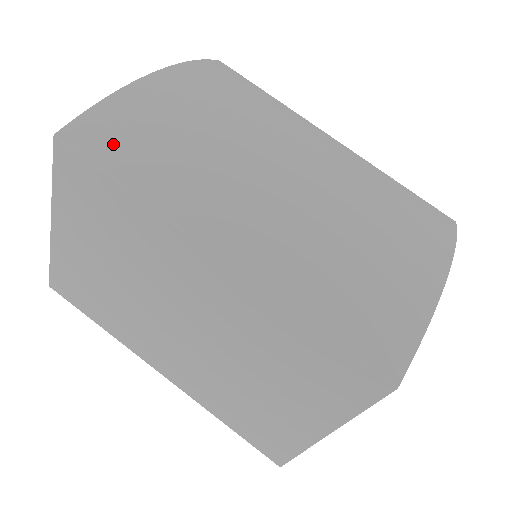
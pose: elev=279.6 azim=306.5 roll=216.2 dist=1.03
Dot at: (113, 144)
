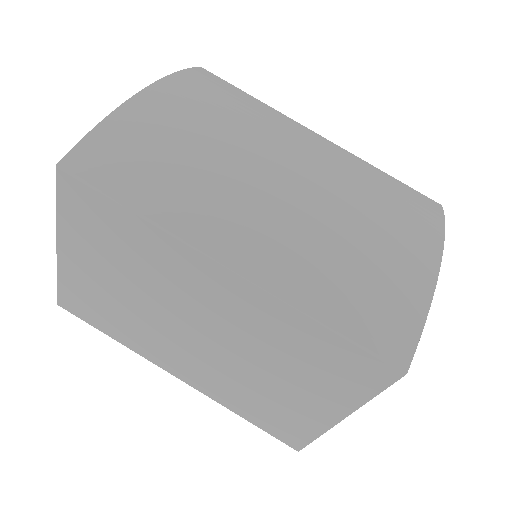
Dot at: (114, 168)
